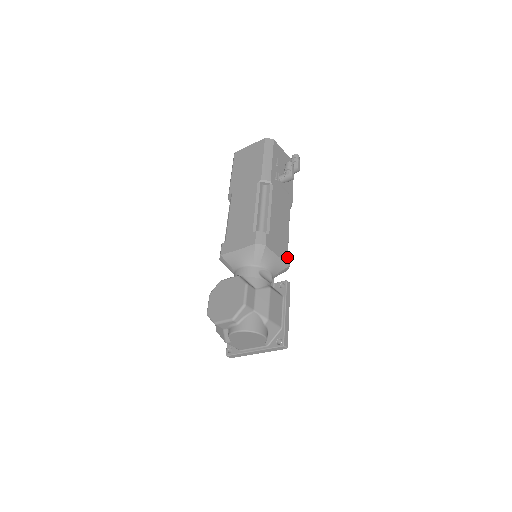
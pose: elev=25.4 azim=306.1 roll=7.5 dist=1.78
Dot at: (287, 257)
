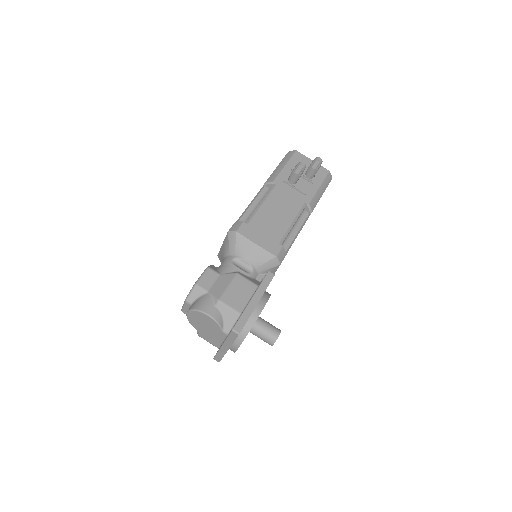
Dot at: (275, 248)
